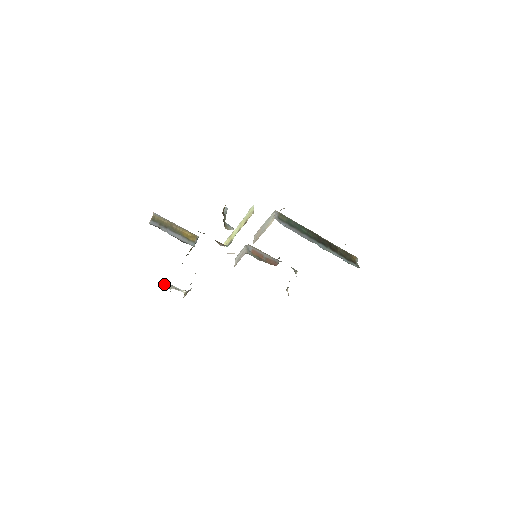
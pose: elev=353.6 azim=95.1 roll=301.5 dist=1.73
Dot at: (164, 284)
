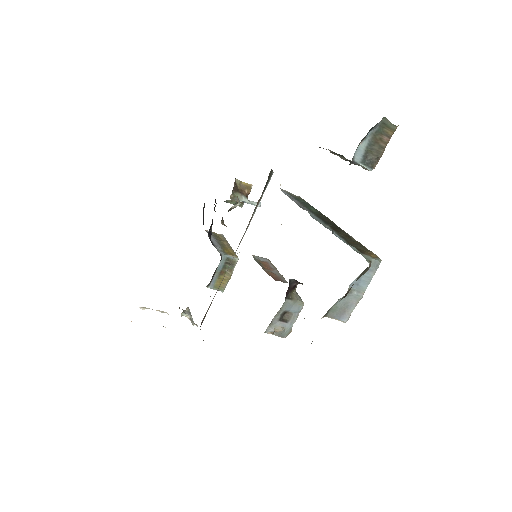
Dot at: (186, 310)
